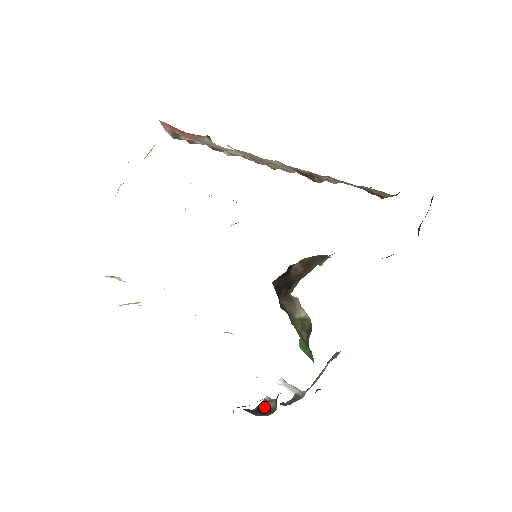
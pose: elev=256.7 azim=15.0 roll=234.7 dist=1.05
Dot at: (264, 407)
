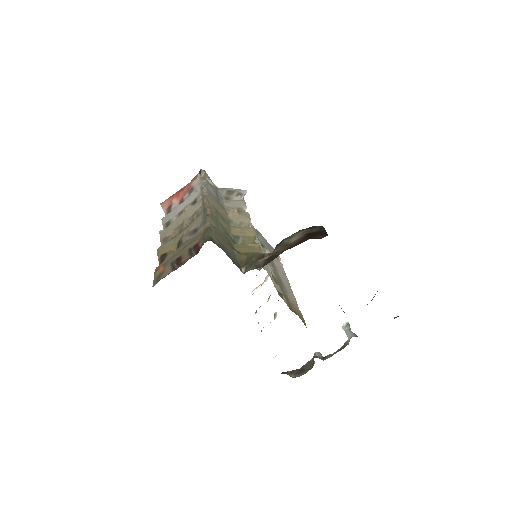
Dot at: (309, 364)
